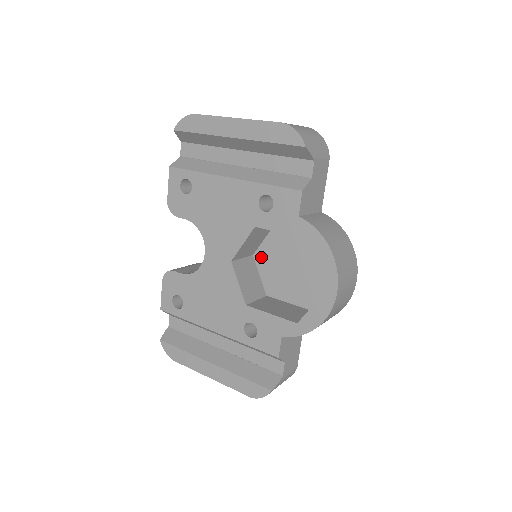
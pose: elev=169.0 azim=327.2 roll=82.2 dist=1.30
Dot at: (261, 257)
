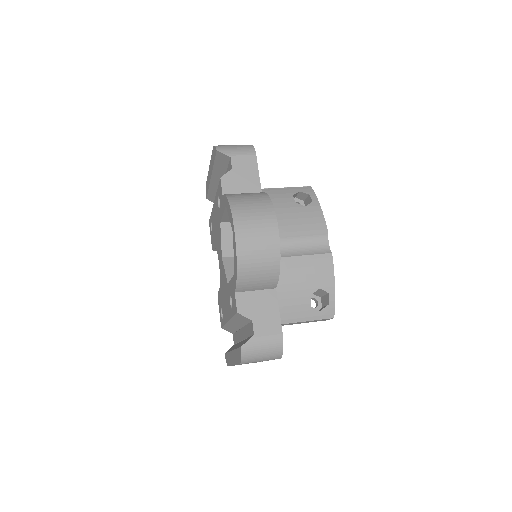
Dot at: occluded
